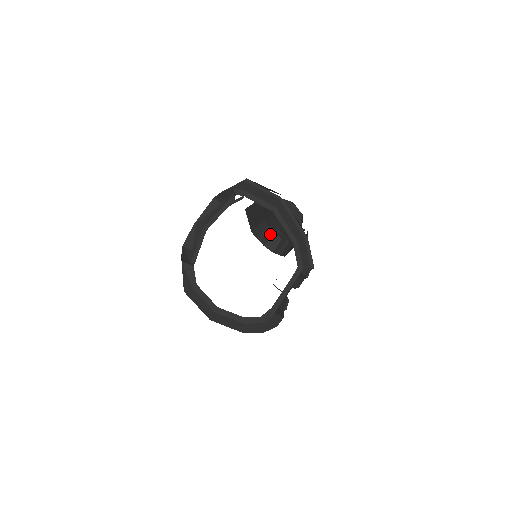
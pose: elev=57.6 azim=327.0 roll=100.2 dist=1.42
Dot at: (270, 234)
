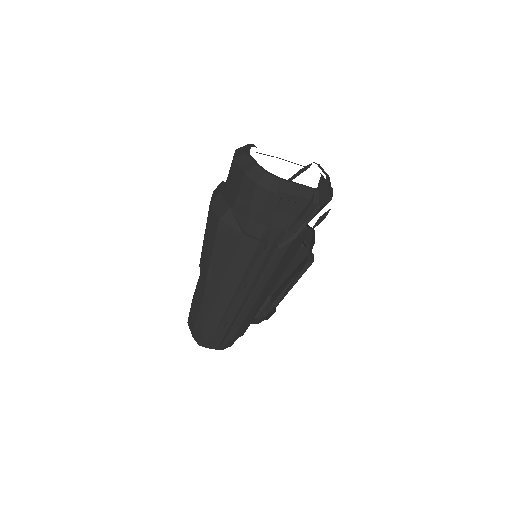
Dot at: occluded
